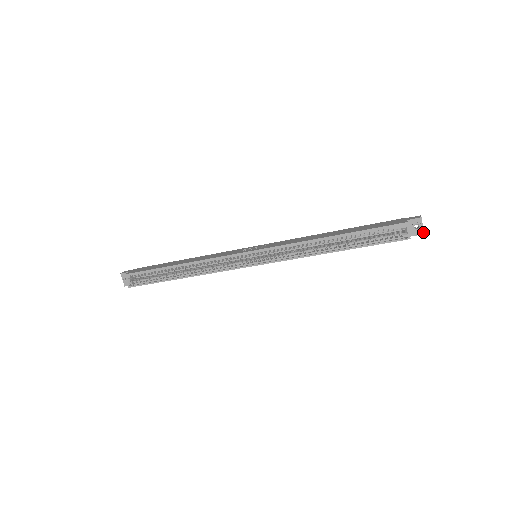
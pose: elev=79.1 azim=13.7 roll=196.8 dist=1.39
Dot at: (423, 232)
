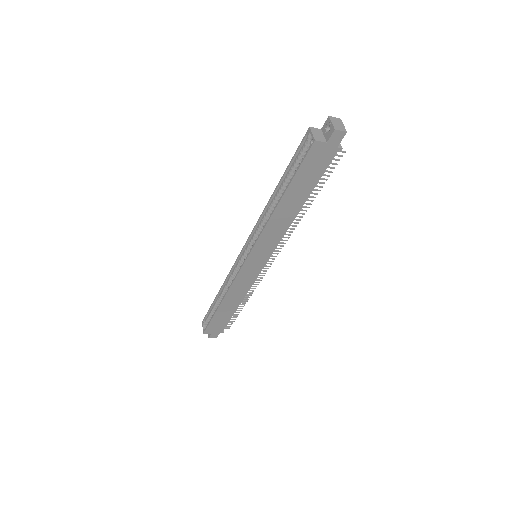
Dot at: (333, 128)
